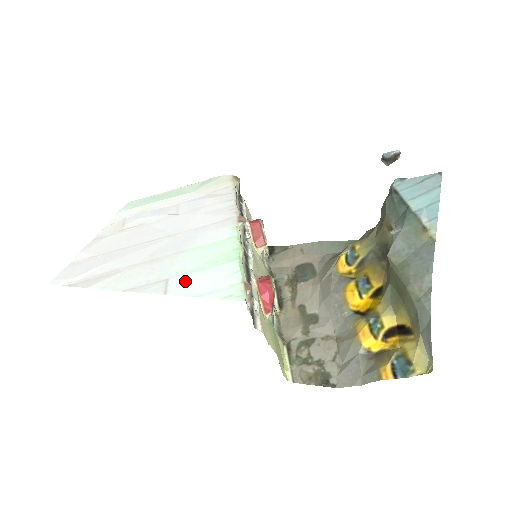
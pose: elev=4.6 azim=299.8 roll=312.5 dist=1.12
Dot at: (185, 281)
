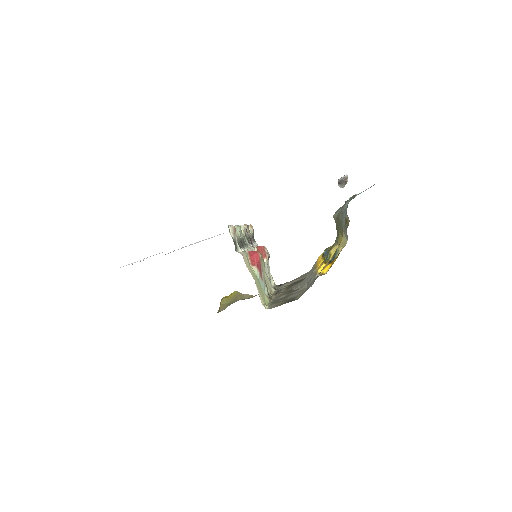
Dot at: occluded
